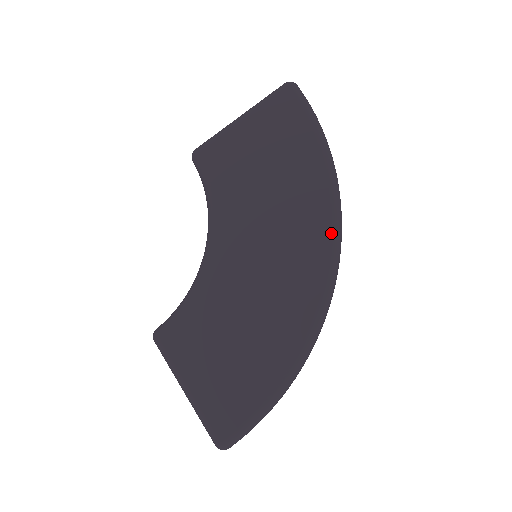
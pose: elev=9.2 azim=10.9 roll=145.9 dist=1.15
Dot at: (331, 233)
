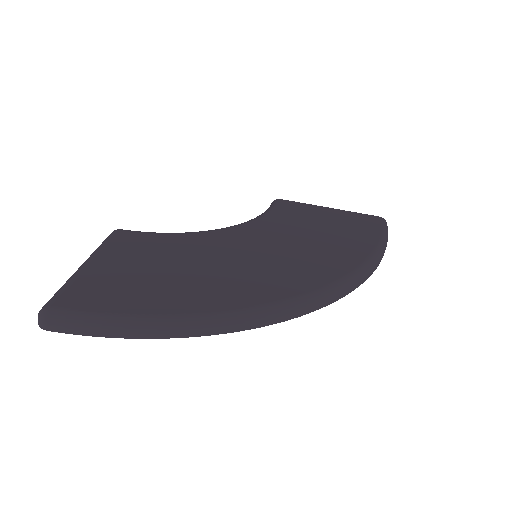
Dot at: (336, 279)
